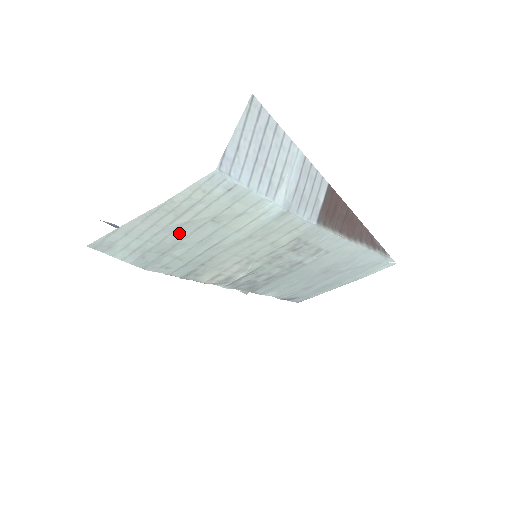
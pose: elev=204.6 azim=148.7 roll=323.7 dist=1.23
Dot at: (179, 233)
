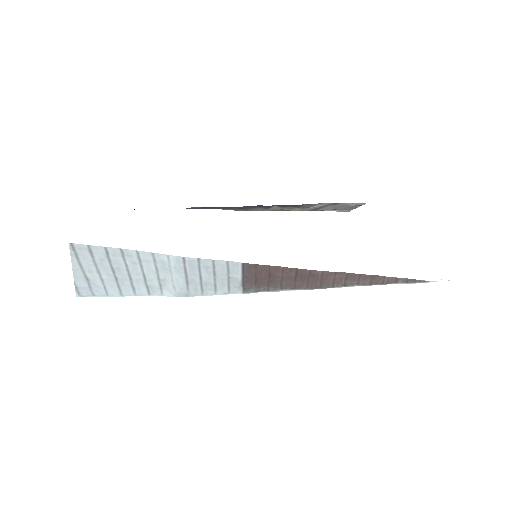
Dot at: occluded
